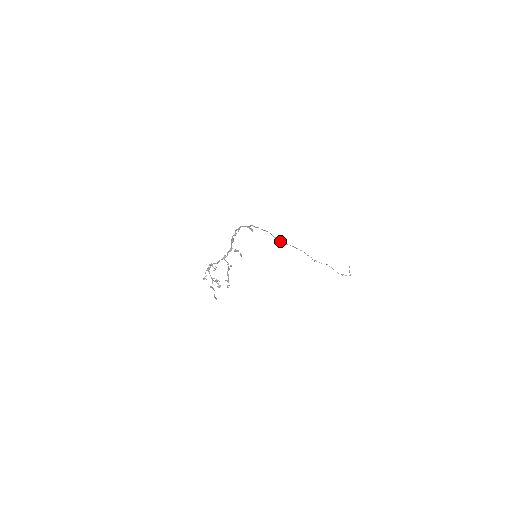
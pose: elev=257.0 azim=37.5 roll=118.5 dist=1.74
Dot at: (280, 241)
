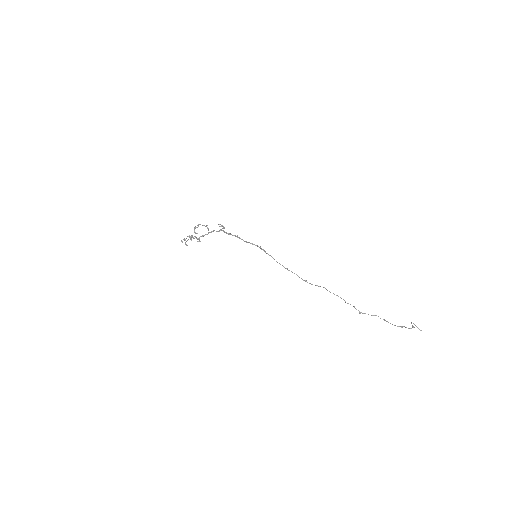
Dot at: (309, 283)
